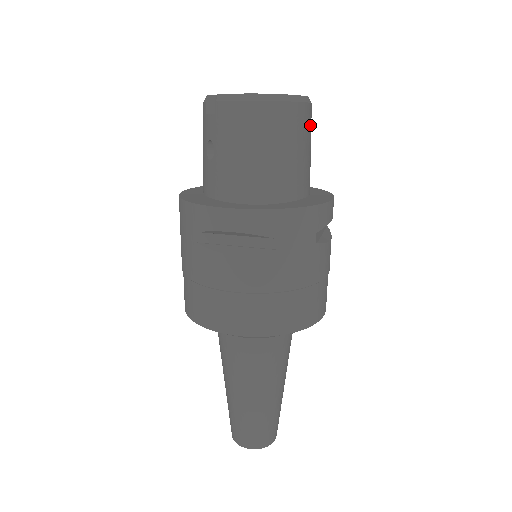
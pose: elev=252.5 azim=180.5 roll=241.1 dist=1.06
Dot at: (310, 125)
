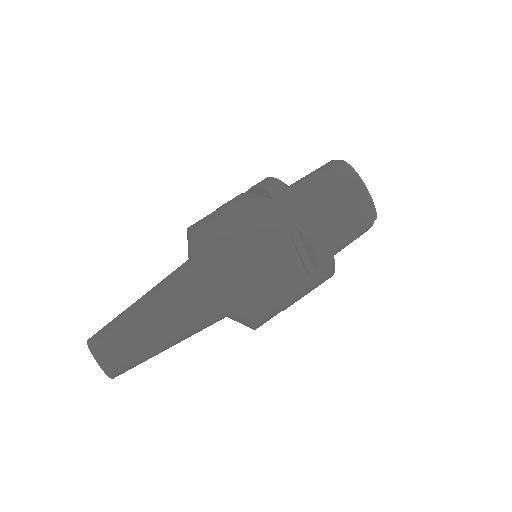
Dot at: (361, 215)
